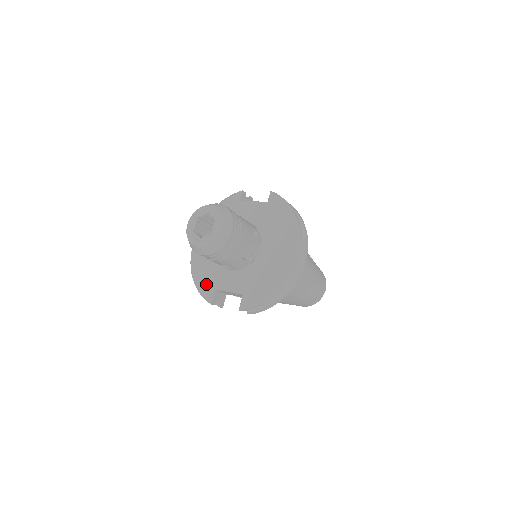
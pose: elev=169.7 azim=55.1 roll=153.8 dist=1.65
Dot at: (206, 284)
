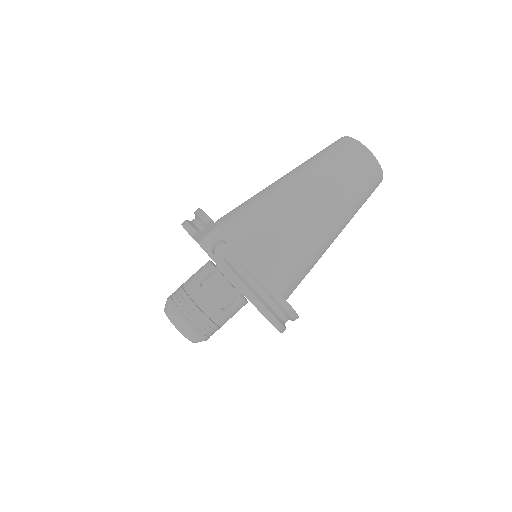
Dot at: occluded
